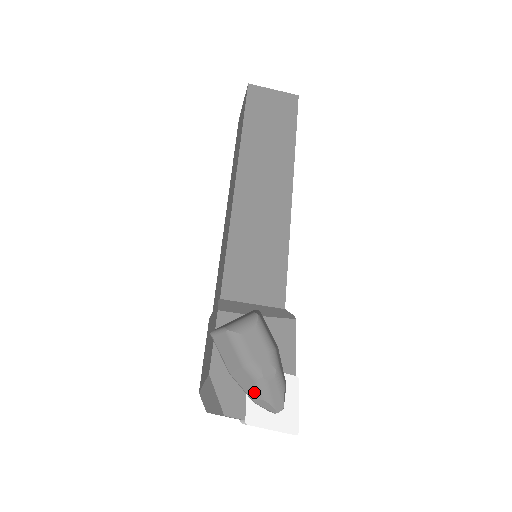
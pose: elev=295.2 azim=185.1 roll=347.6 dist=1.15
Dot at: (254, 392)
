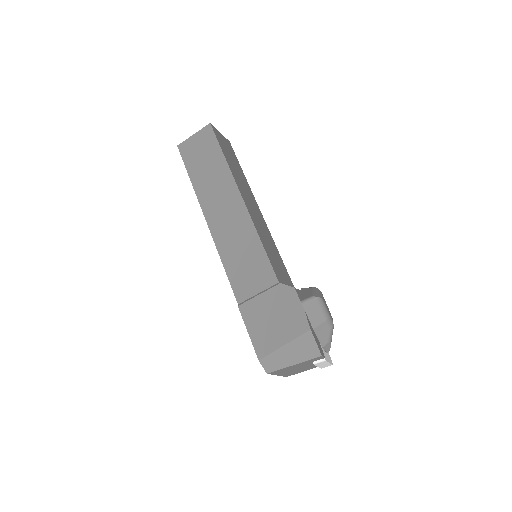
Dot at: (327, 338)
